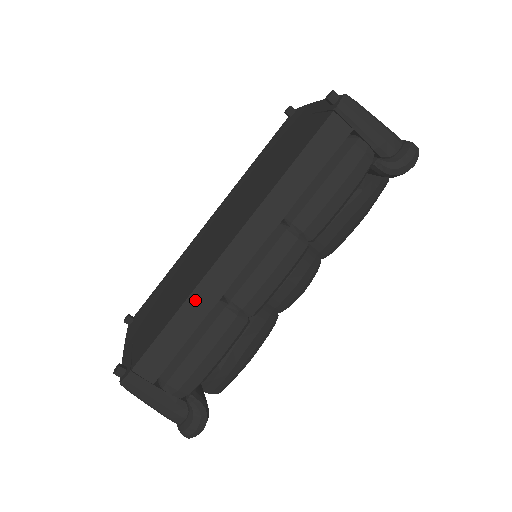
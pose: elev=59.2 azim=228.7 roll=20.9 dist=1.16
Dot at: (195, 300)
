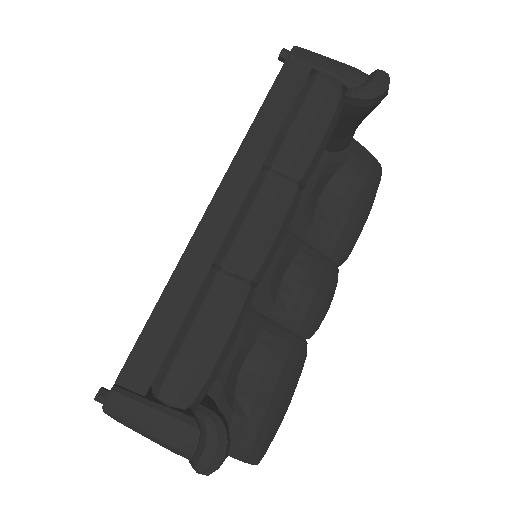
Dot at: (181, 275)
